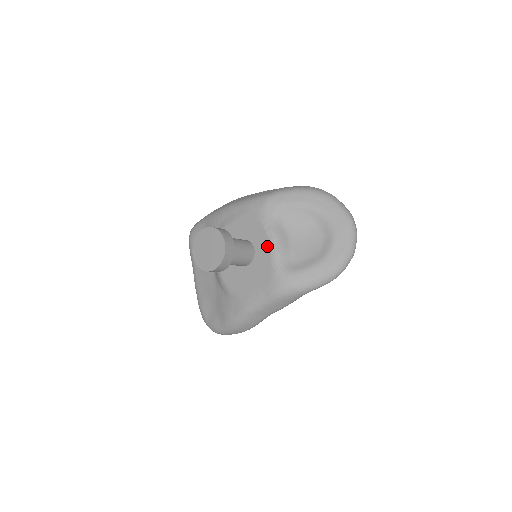
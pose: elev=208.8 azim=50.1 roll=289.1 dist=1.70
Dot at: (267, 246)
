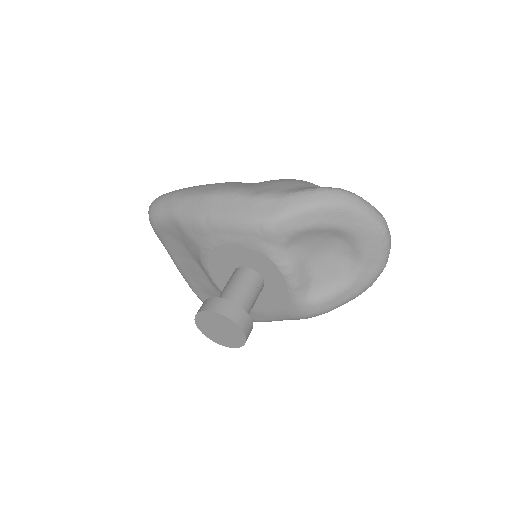
Dot at: (281, 281)
